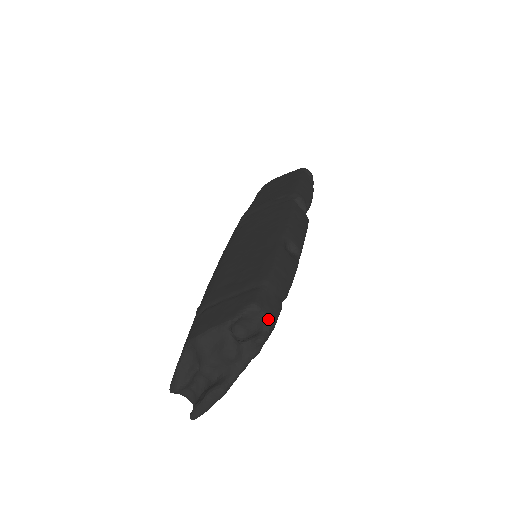
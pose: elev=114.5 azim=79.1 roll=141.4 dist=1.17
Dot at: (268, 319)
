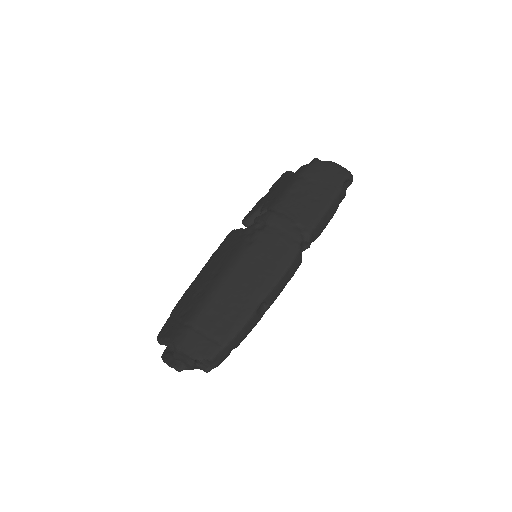
Dot at: (215, 365)
